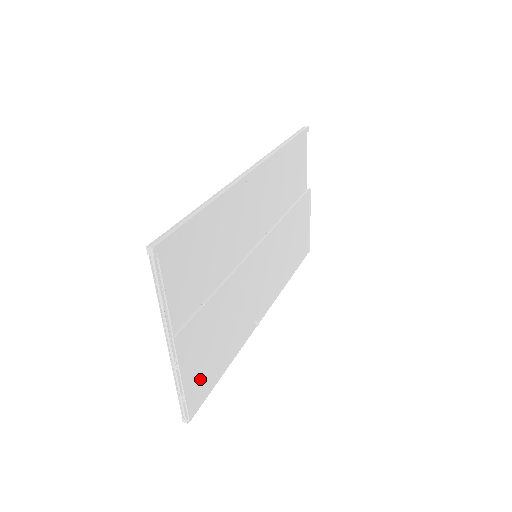
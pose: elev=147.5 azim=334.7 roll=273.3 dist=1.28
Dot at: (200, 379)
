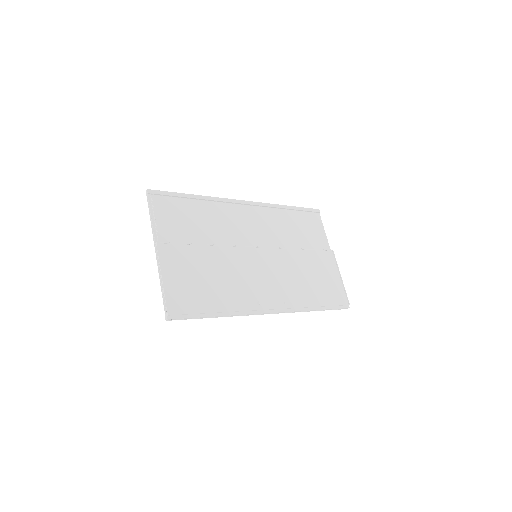
Dot at: (182, 292)
